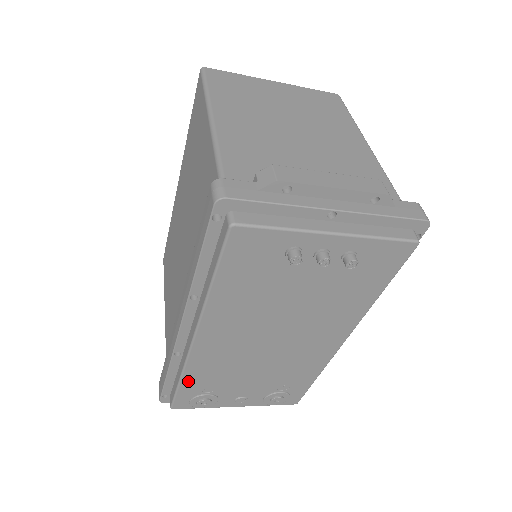
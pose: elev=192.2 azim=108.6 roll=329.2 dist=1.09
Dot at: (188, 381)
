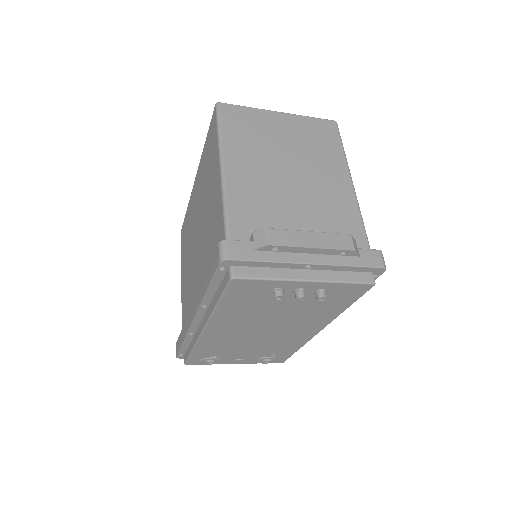
Dot at: (198, 351)
